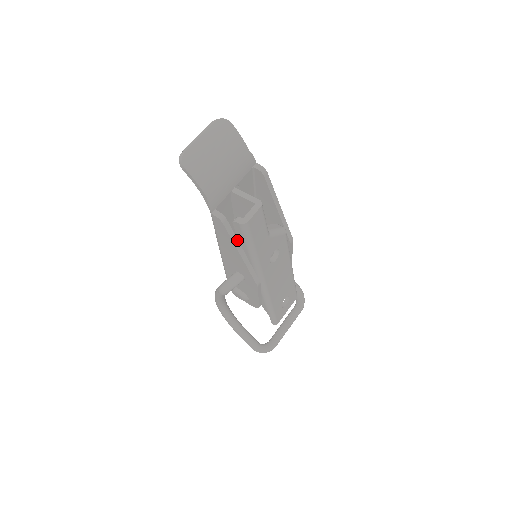
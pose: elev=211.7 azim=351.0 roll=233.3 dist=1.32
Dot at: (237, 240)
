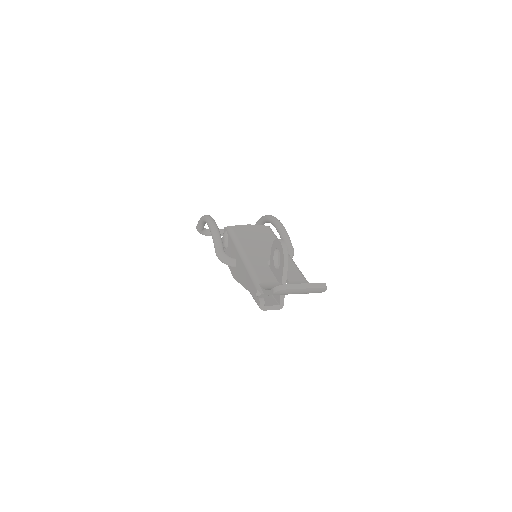
Dot at: occluded
